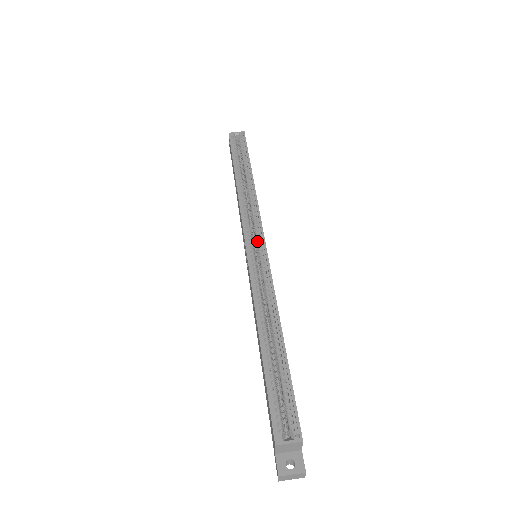
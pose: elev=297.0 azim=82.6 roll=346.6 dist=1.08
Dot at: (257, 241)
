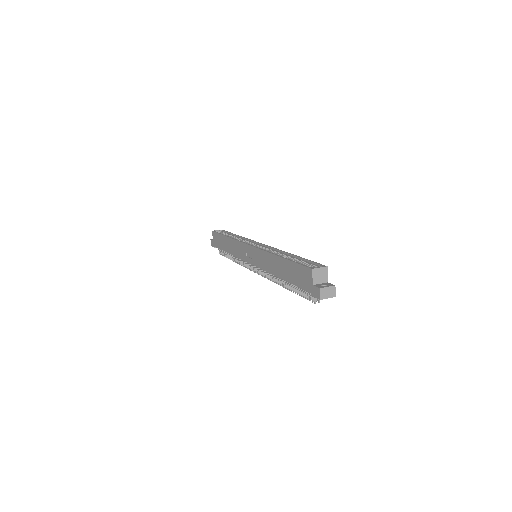
Dot at: (255, 245)
